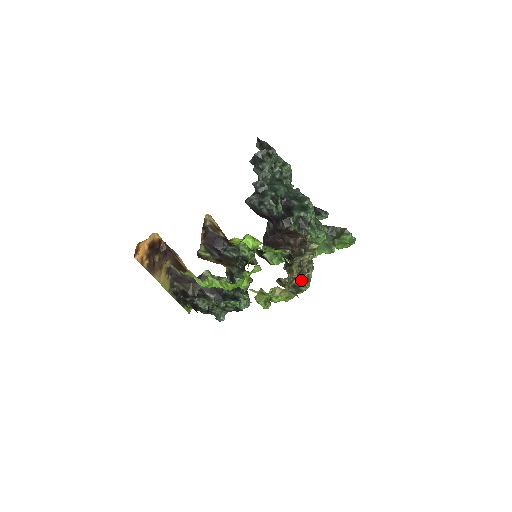
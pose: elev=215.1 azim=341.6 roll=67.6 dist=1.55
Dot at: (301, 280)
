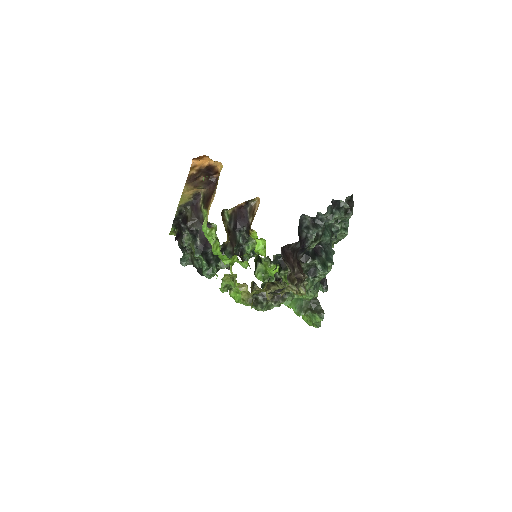
Dot at: (265, 301)
